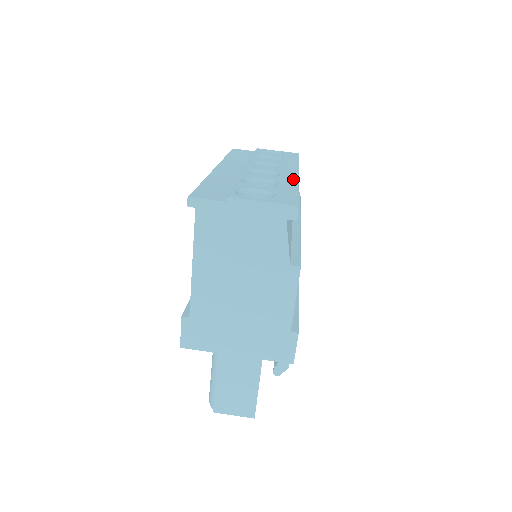
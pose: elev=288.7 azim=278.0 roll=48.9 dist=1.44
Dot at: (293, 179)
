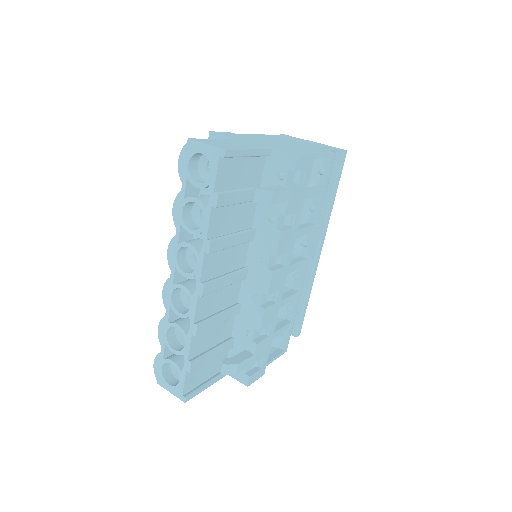
Dot at: occluded
